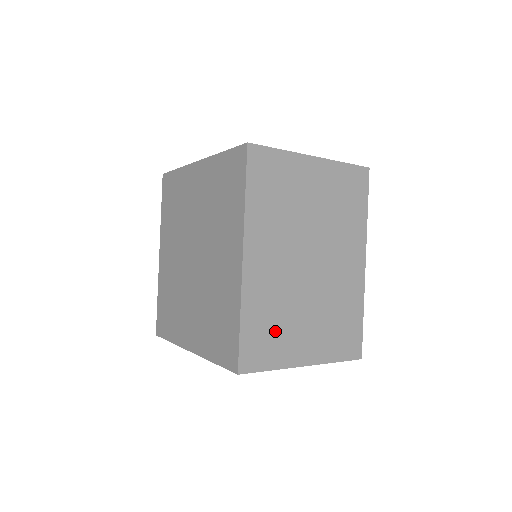
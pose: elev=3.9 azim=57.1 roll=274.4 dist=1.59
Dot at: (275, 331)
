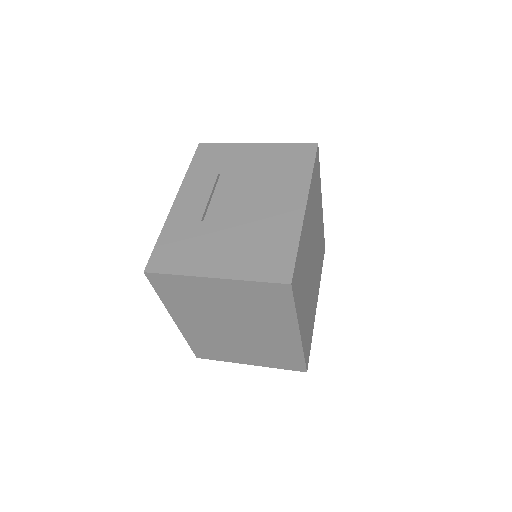
Dot at: (217, 349)
